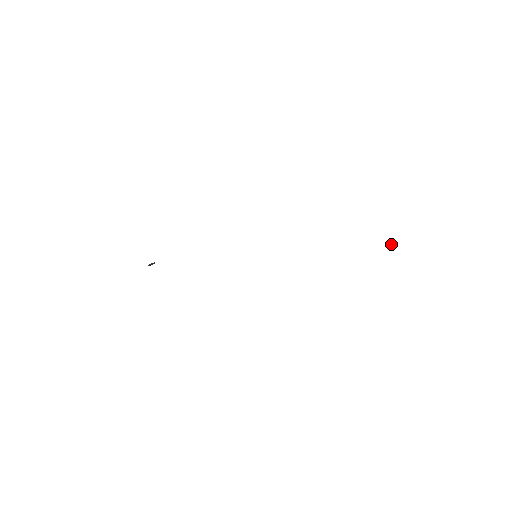
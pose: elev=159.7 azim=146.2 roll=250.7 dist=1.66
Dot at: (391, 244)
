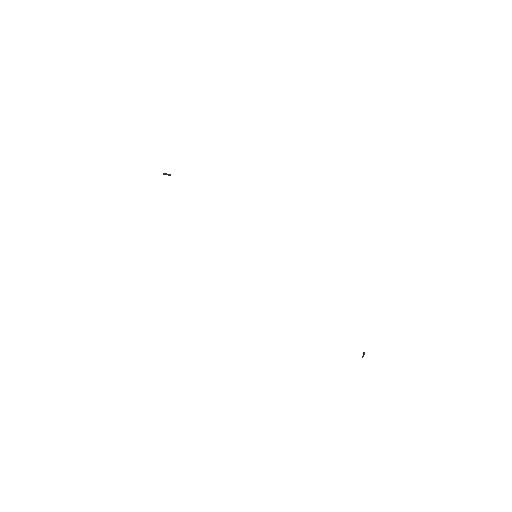
Dot at: occluded
